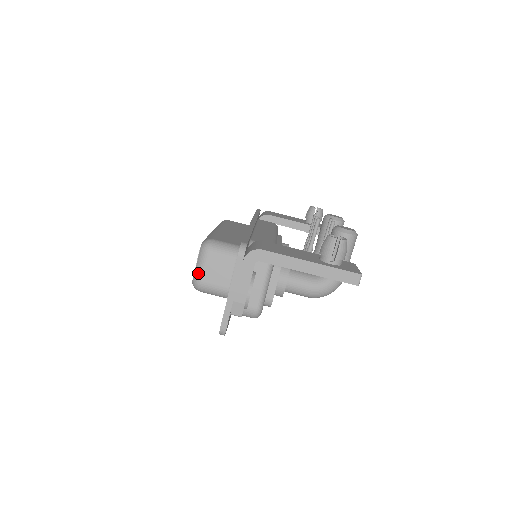
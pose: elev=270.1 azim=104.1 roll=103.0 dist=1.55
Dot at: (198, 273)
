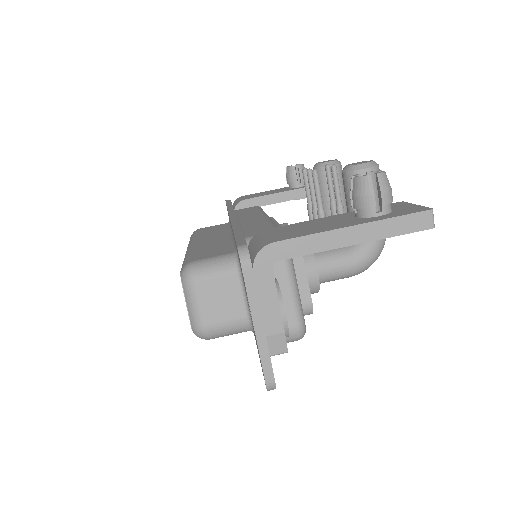
Dot at: (195, 317)
